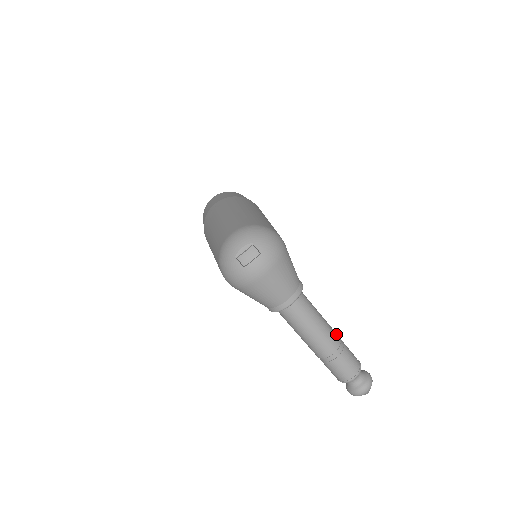
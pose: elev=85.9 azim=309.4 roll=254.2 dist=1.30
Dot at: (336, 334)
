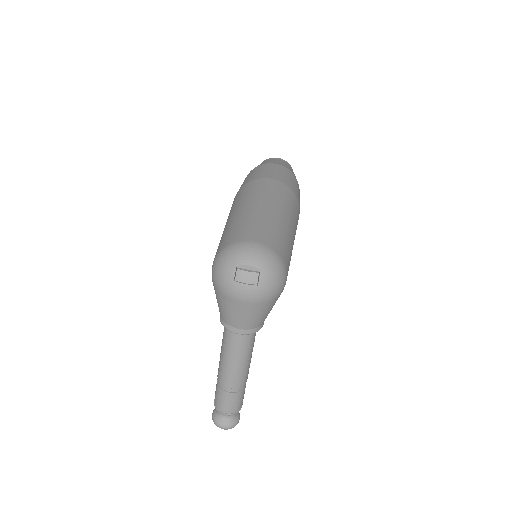
Dot at: (247, 377)
